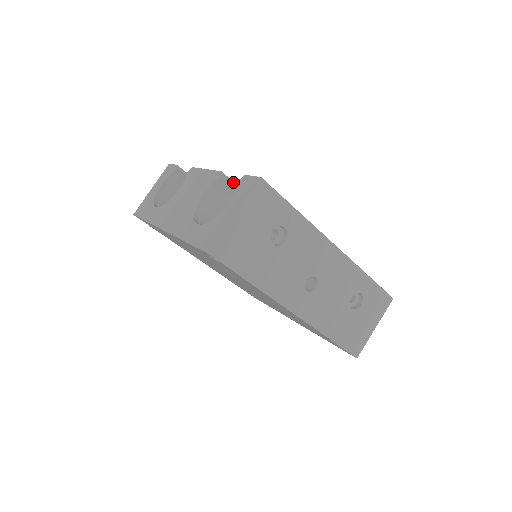
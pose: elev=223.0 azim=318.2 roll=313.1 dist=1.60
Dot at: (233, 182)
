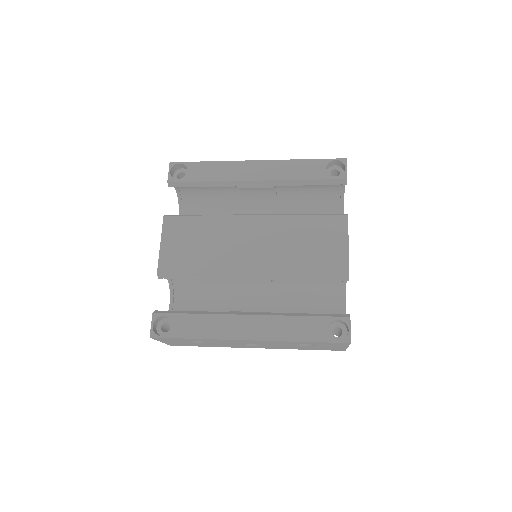
Dot at: (170, 274)
